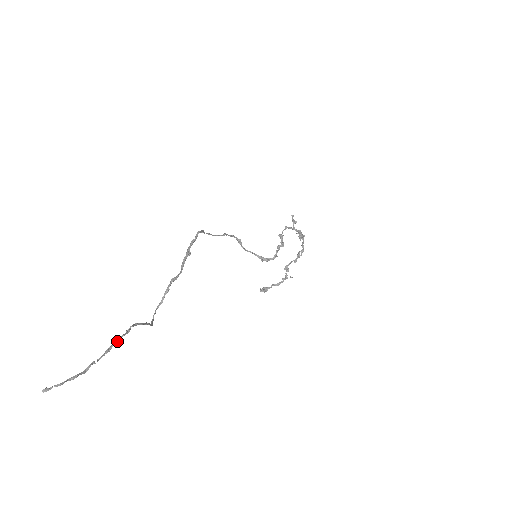
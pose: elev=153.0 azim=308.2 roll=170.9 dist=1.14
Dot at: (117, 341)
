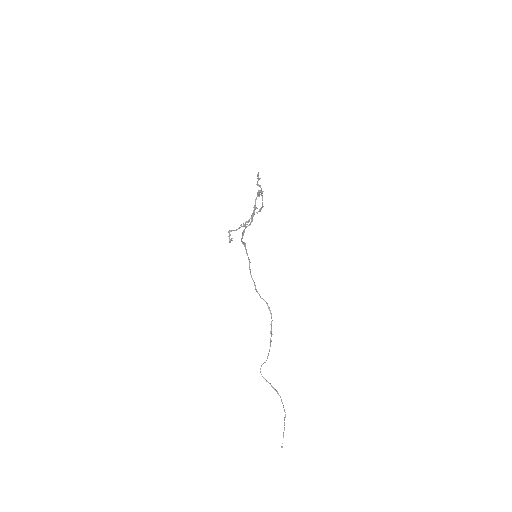
Dot at: occluded
